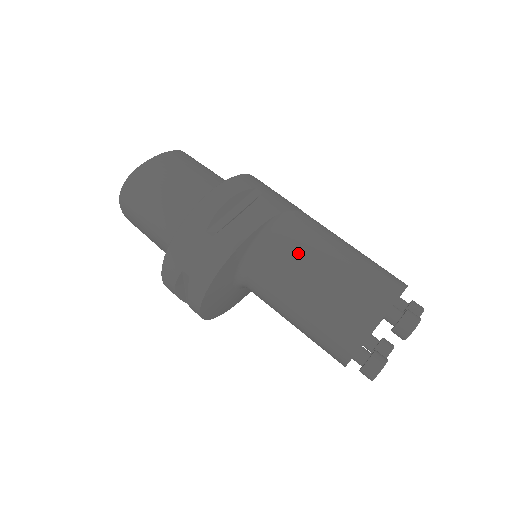
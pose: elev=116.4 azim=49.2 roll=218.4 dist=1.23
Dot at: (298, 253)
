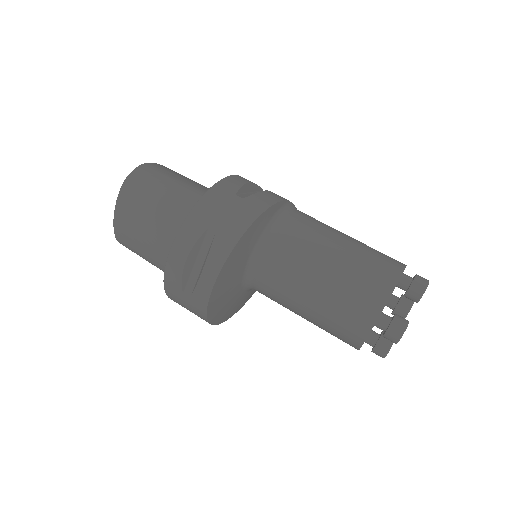
Dot at: (316, 227)
